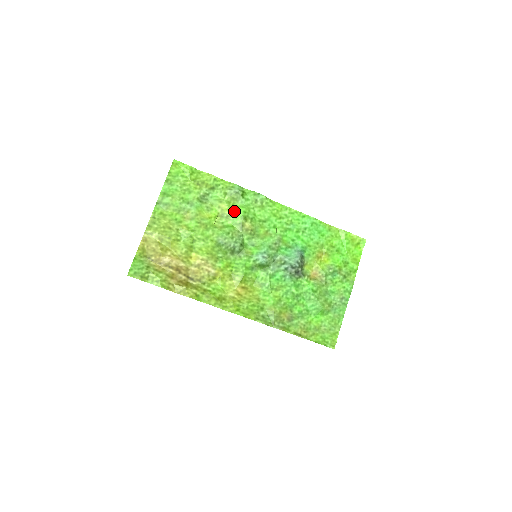
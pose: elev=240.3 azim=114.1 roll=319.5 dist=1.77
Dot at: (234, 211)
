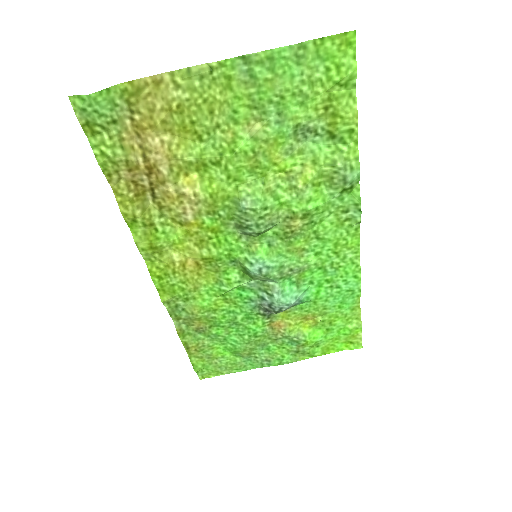
Dot at: (309, 192)
